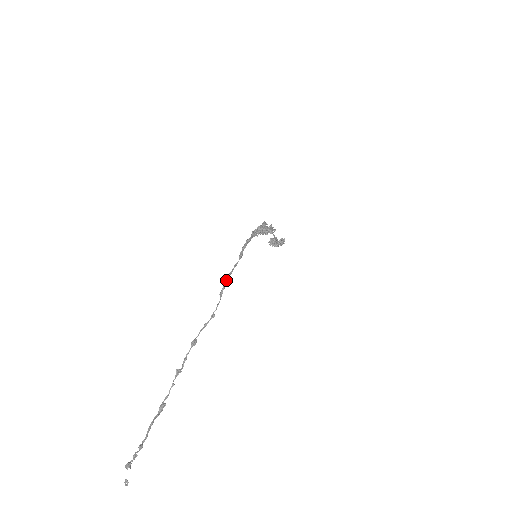
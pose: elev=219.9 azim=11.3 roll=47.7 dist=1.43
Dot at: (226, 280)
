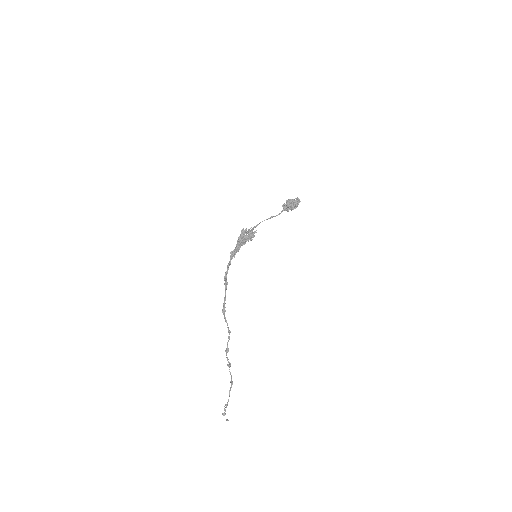
Dot at: (223, 309)
